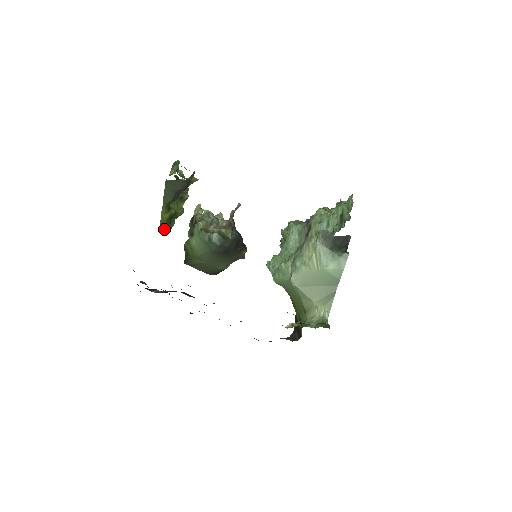
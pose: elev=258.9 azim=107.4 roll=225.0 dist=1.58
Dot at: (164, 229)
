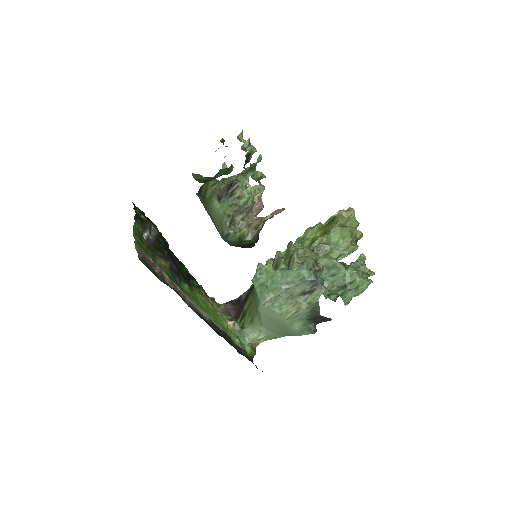
Dot at: (197, 179)
